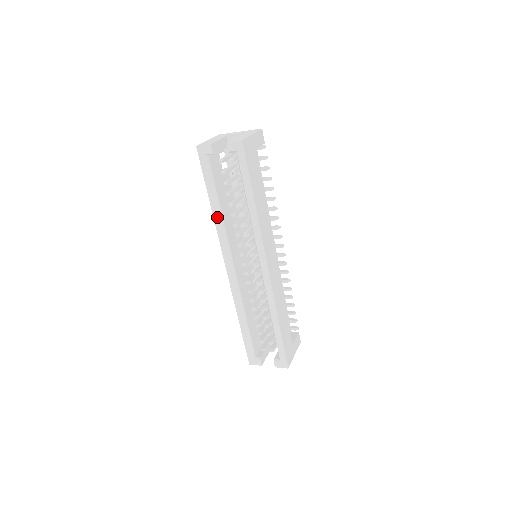
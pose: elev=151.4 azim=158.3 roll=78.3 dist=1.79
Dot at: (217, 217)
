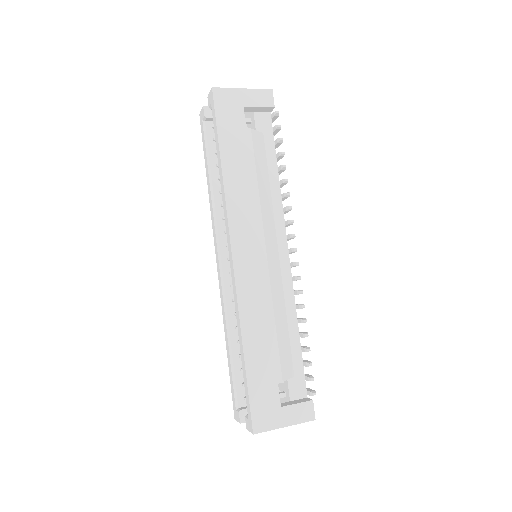
Dot at: (210, 194)
